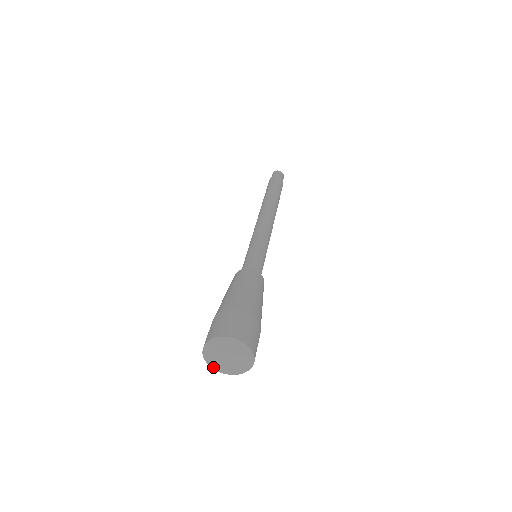
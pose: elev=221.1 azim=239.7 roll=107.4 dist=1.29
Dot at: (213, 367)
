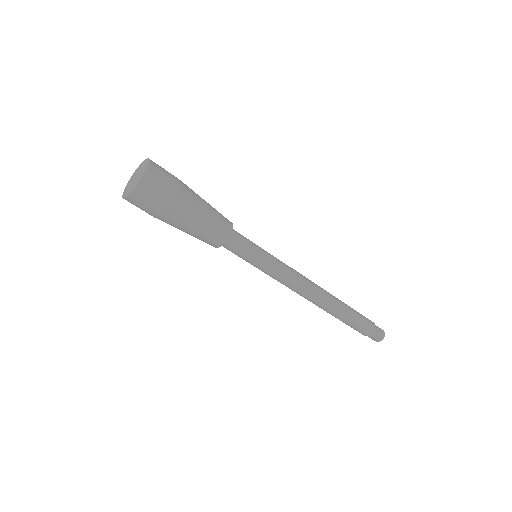
Dot at: (124, 196)
